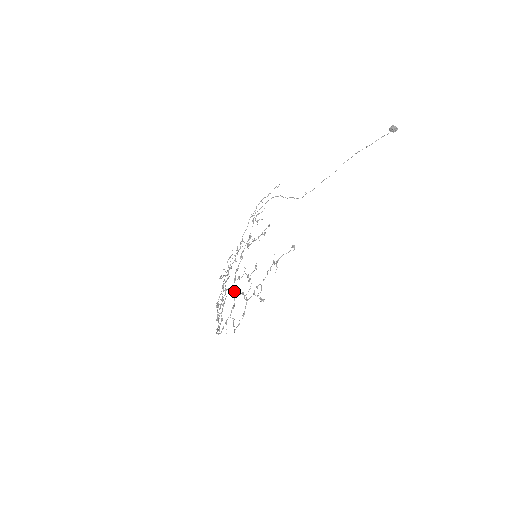
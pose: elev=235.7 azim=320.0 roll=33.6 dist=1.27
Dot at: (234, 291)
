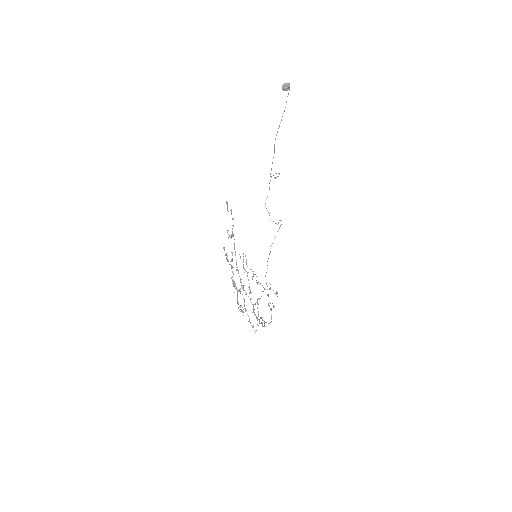
Dot at: occluded
